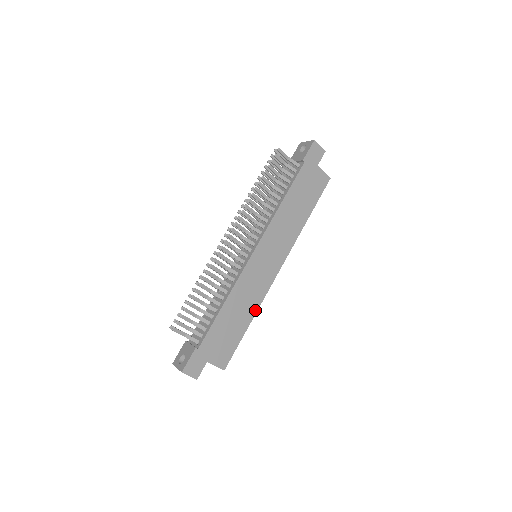
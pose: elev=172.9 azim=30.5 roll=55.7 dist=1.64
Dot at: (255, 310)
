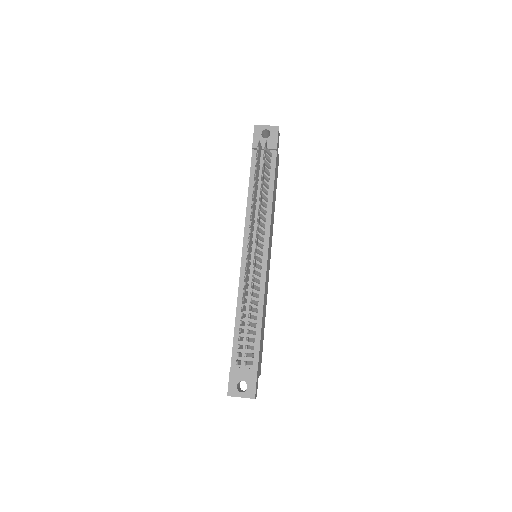
Dot at: occluded
